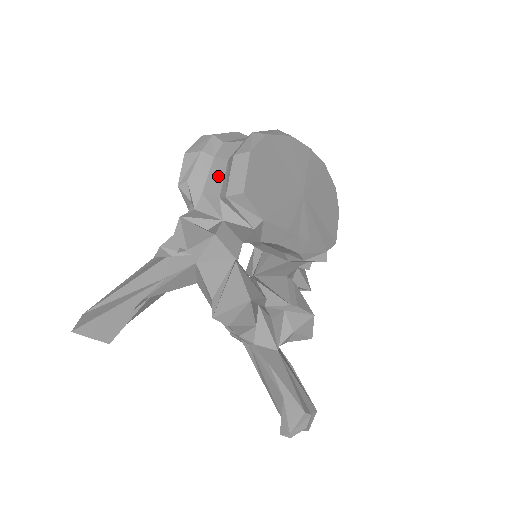
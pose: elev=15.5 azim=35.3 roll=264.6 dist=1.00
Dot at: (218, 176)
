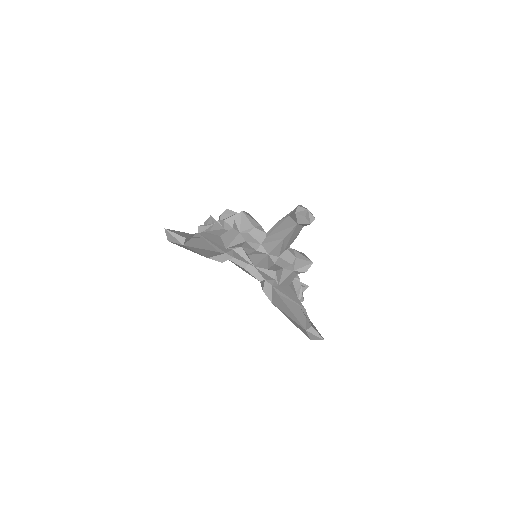
Dot at: occluded
